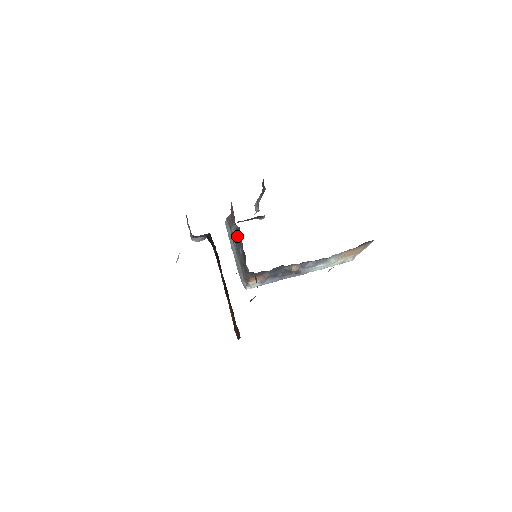
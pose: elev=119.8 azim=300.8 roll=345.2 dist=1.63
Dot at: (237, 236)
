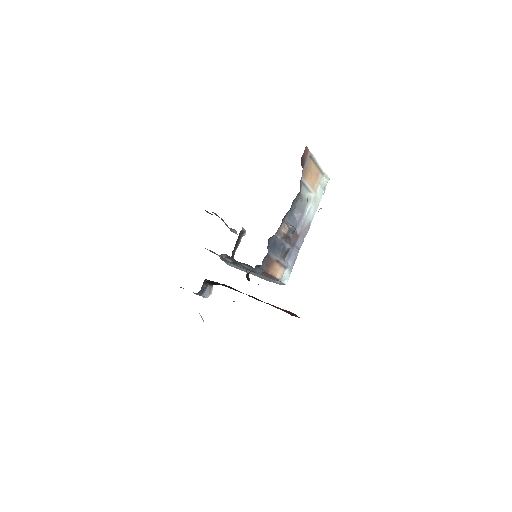
Dot at: occluded
